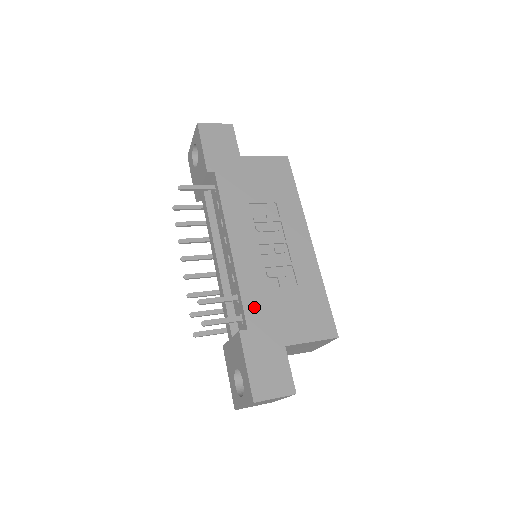
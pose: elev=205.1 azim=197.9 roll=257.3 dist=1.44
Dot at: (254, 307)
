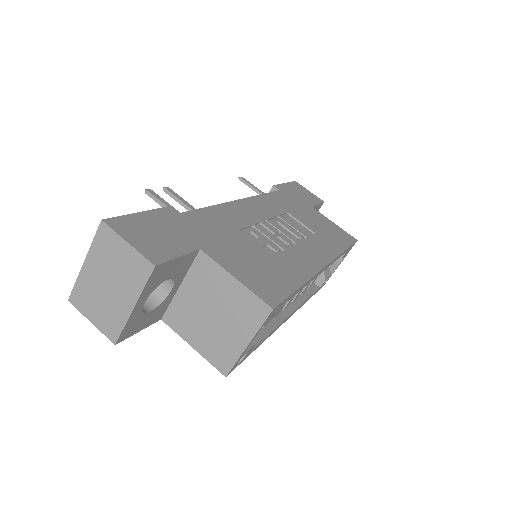
Dot at: (209, 218)
